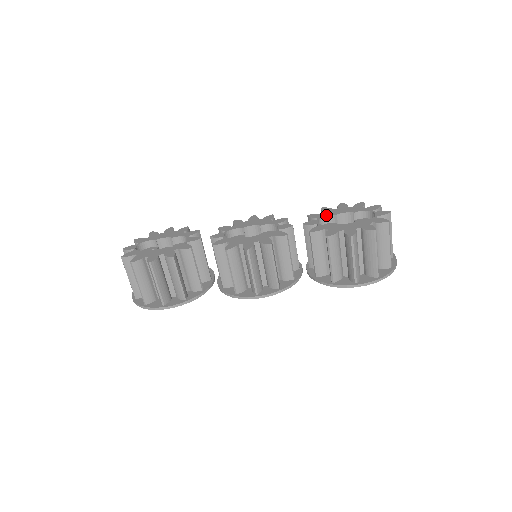
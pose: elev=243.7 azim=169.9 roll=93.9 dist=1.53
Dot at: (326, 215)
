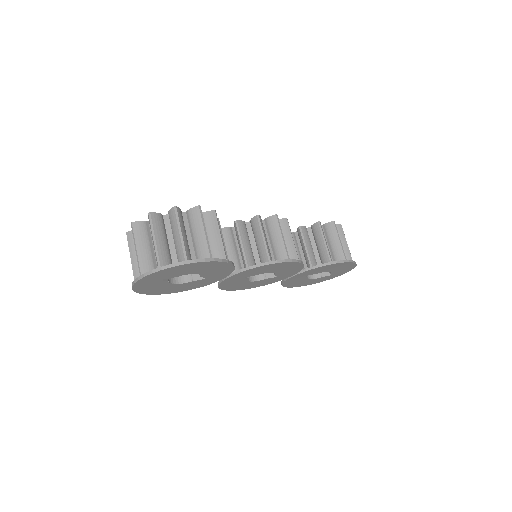
Dot at: occluded
